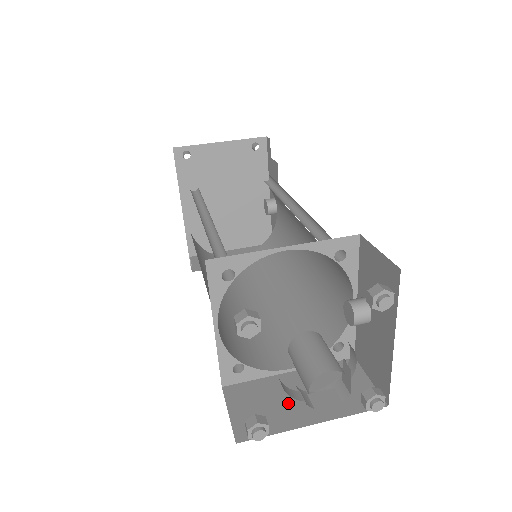
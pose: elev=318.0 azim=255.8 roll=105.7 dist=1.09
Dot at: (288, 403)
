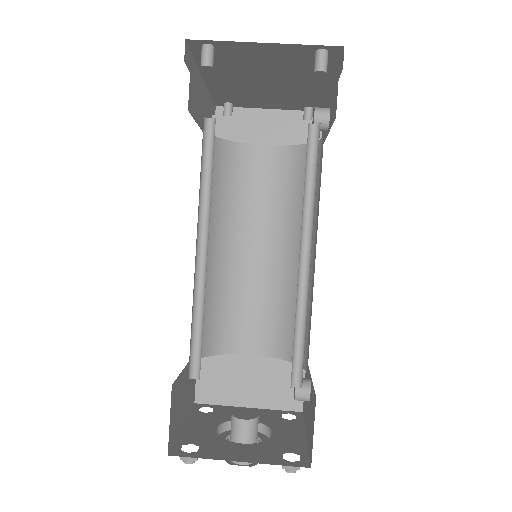
Dot at: (238, 384)
